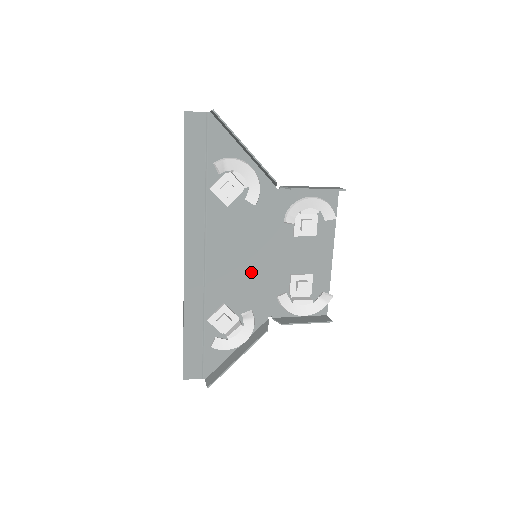
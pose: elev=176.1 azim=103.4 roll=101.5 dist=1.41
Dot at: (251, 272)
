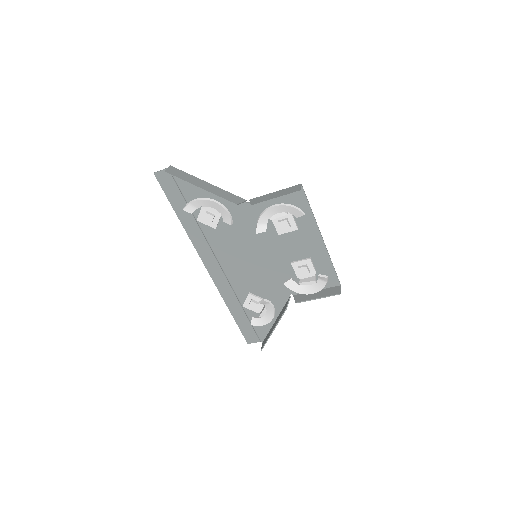
Dot at: (259, 267)
